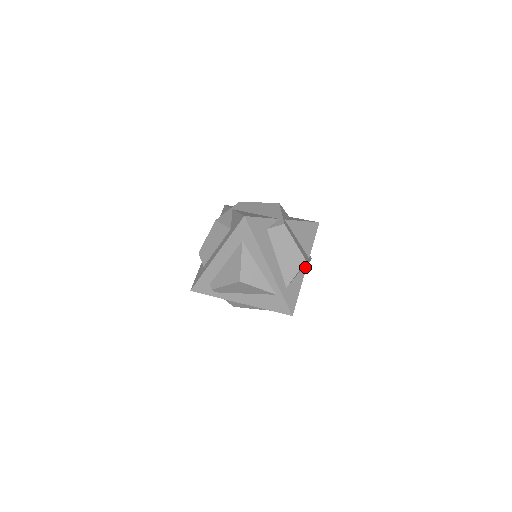
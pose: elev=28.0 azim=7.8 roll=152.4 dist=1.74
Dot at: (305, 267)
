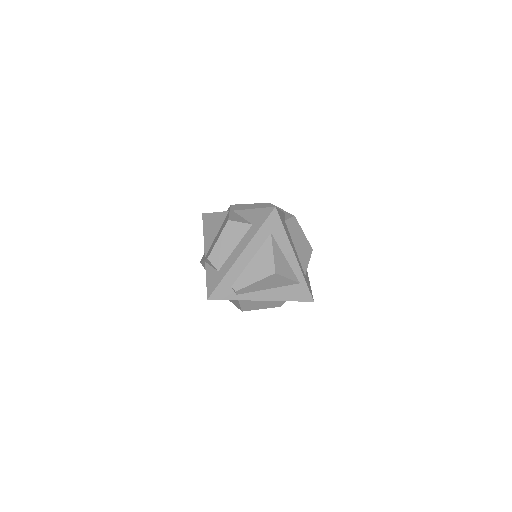
Dot at: occluded
